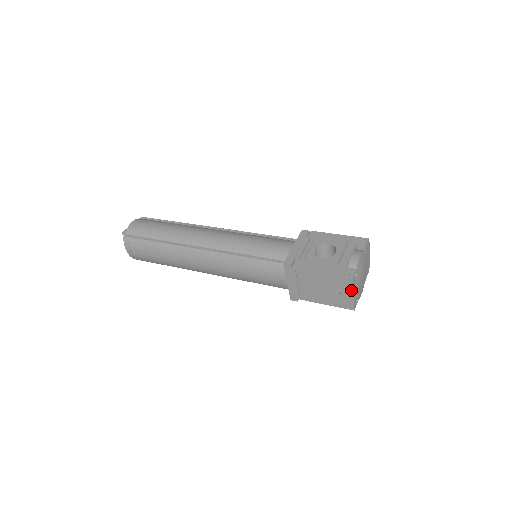
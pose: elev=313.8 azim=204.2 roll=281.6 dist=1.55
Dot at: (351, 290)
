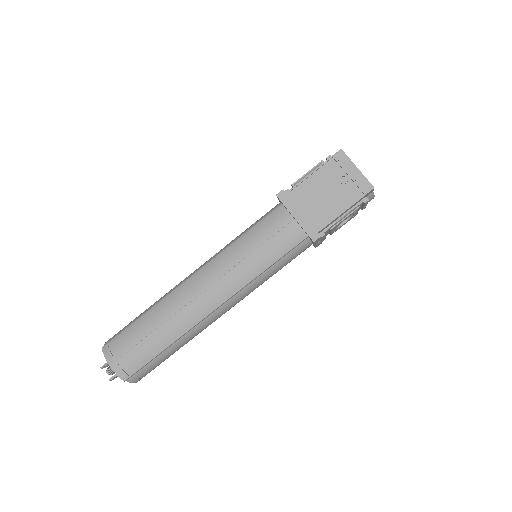
Dot at: (351, 164)
